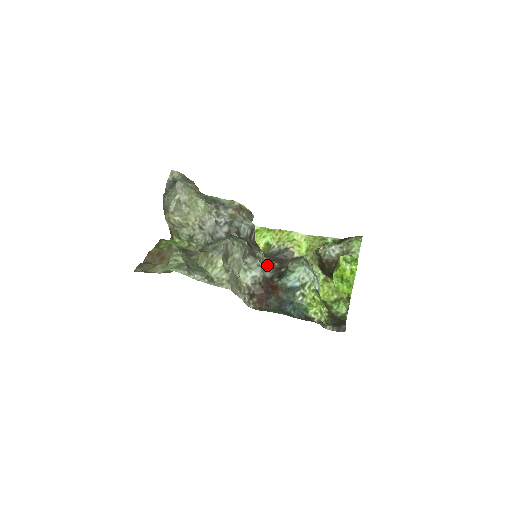
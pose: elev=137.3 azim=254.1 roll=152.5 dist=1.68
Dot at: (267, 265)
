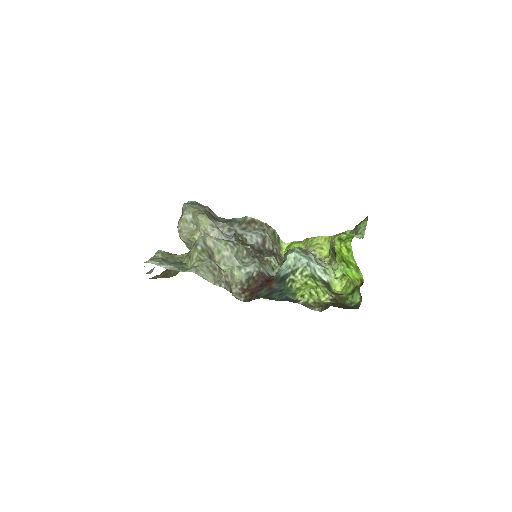
Dot at: occluded
